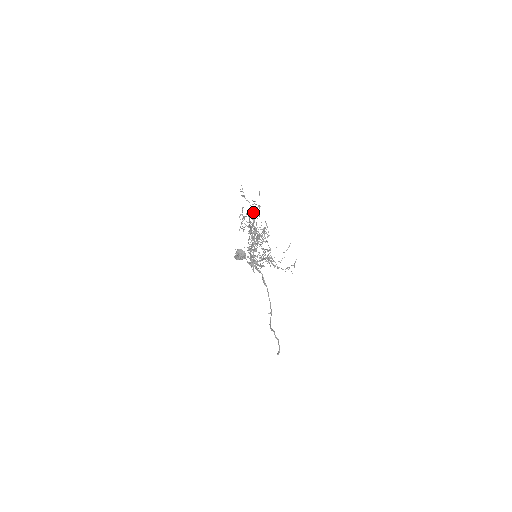
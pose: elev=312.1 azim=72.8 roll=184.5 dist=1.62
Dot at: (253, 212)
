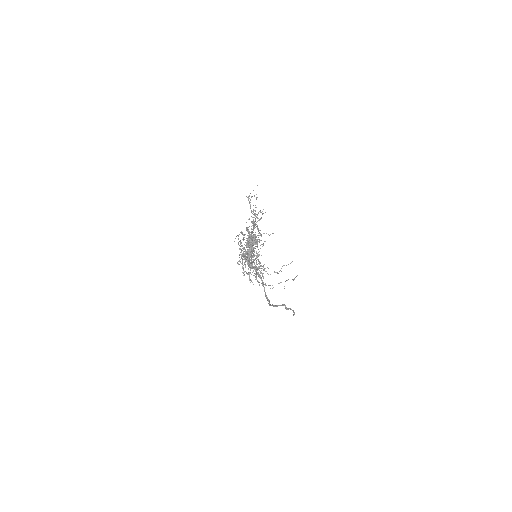
Dot at: (248, 227)
